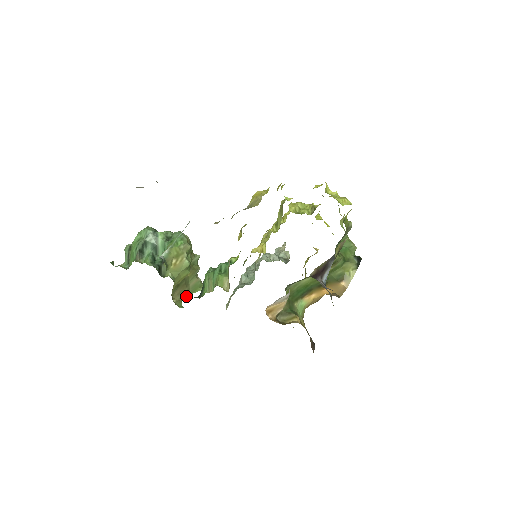
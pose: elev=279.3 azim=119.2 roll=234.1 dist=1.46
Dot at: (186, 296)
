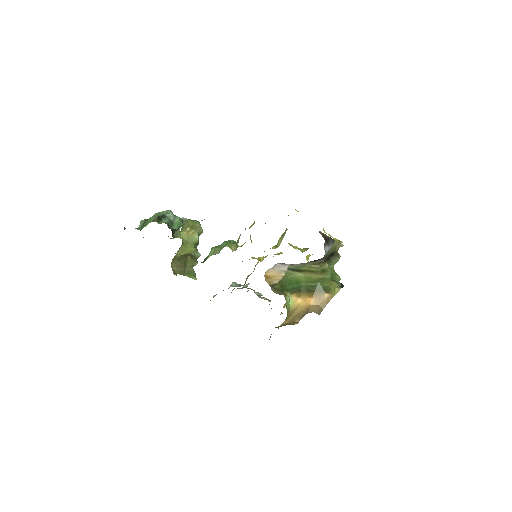
Dot at: (181, 273)
